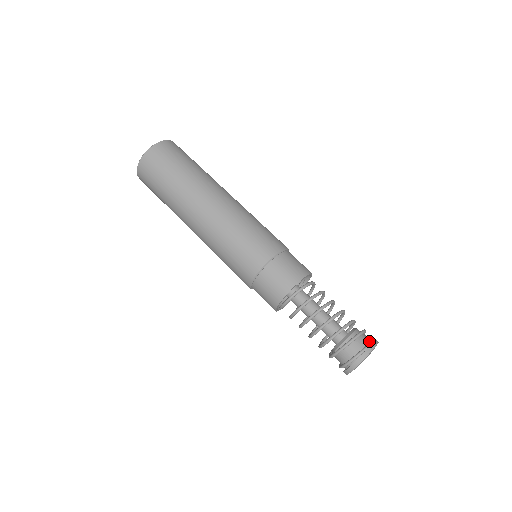
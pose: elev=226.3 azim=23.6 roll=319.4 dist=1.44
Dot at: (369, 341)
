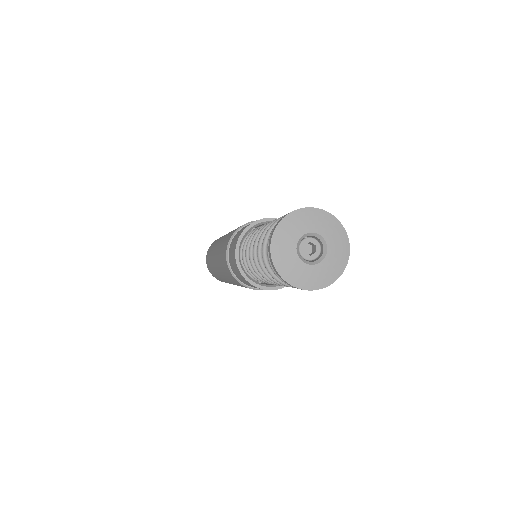
Dot at: occluded
